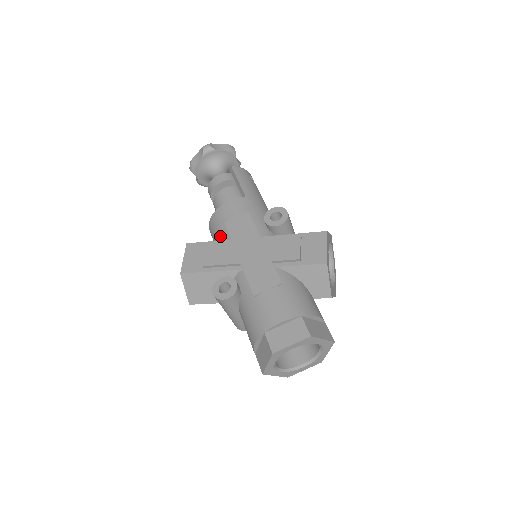
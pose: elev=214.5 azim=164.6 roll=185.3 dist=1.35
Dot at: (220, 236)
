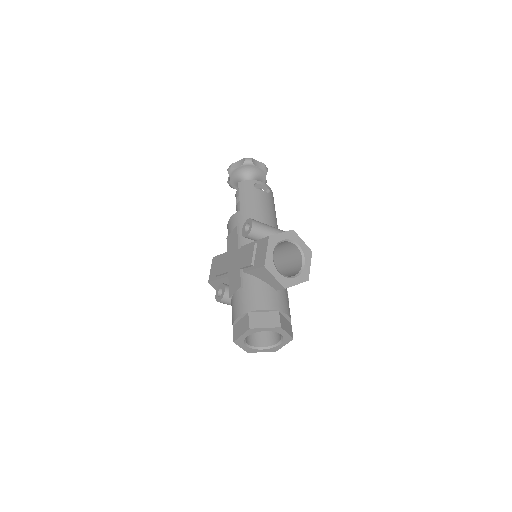
Dot at: occluded
